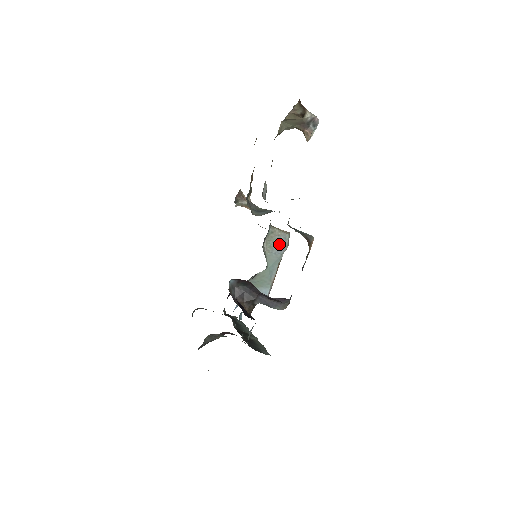
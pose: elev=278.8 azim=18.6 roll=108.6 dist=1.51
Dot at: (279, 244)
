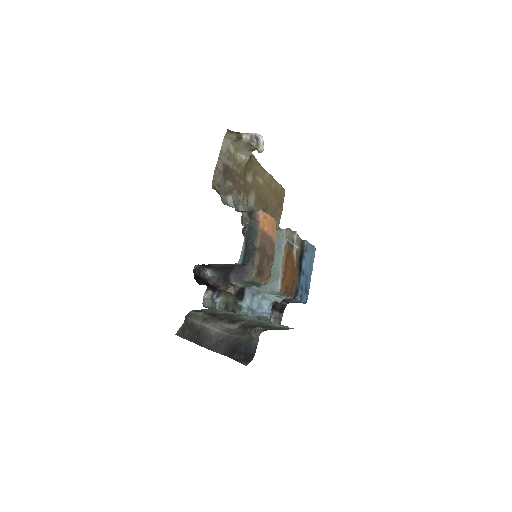
Dot at: (278, 240)
